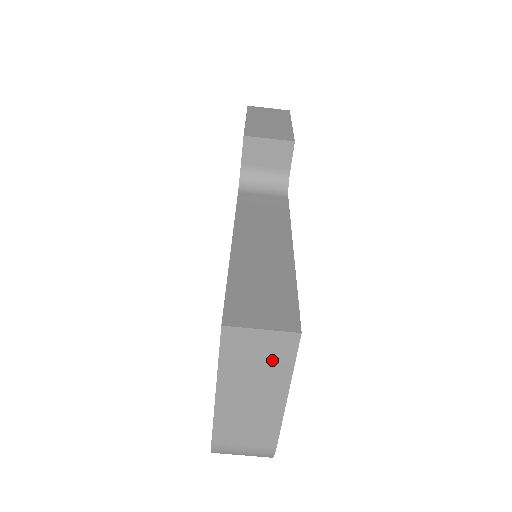
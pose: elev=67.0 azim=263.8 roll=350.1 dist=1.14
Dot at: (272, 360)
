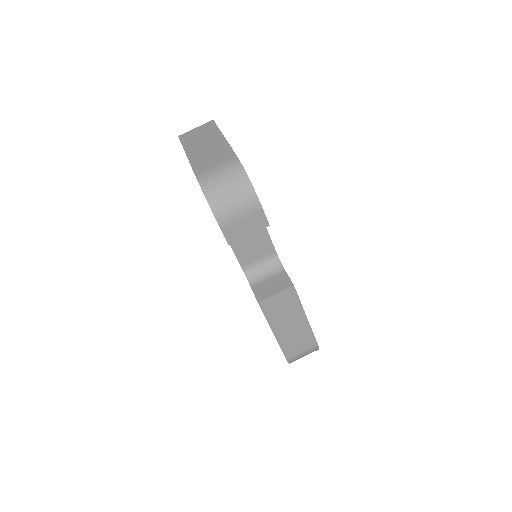
Dot at: (207, 132)
